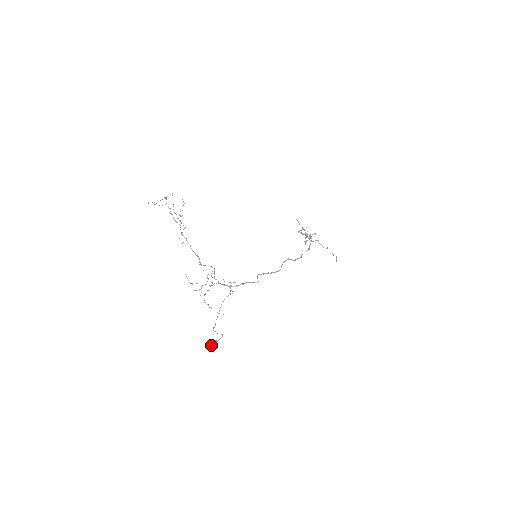
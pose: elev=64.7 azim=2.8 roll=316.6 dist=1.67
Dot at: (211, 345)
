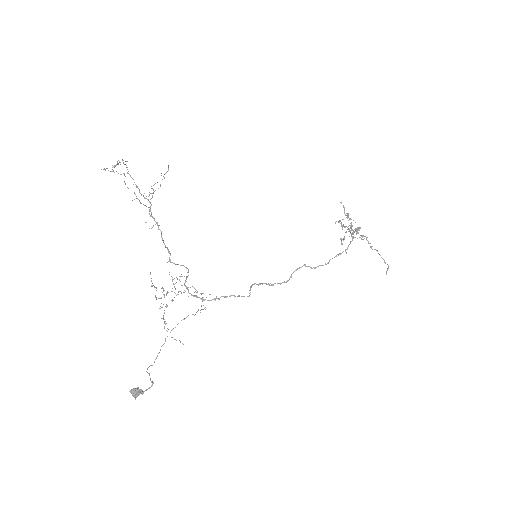
Dot at: (133, 396)
